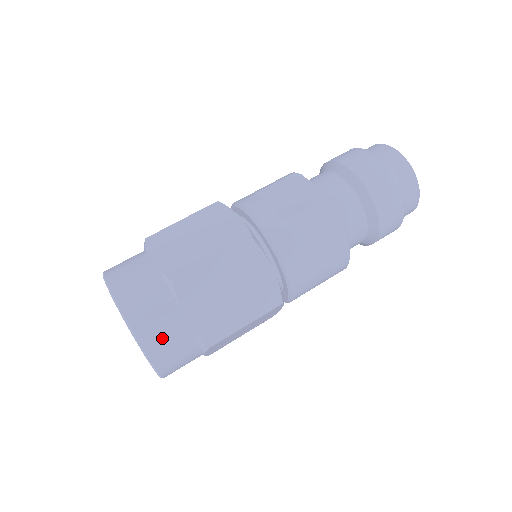
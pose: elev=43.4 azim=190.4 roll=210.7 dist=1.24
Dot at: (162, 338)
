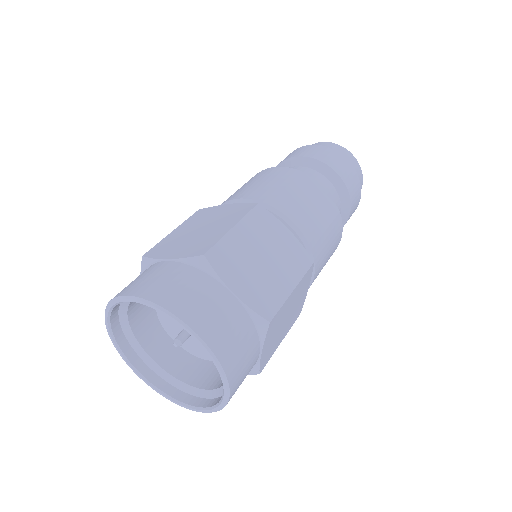
Dot at: (242, 381)
